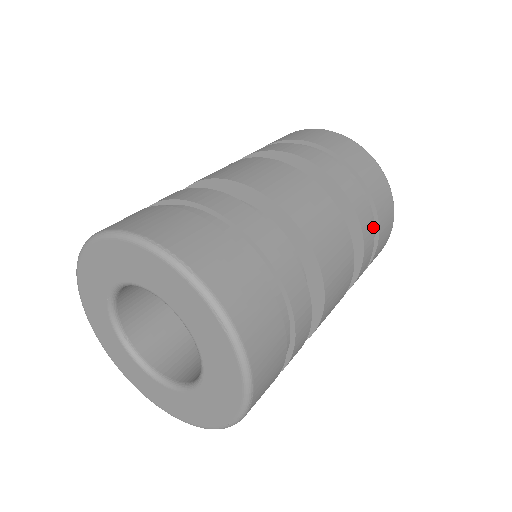
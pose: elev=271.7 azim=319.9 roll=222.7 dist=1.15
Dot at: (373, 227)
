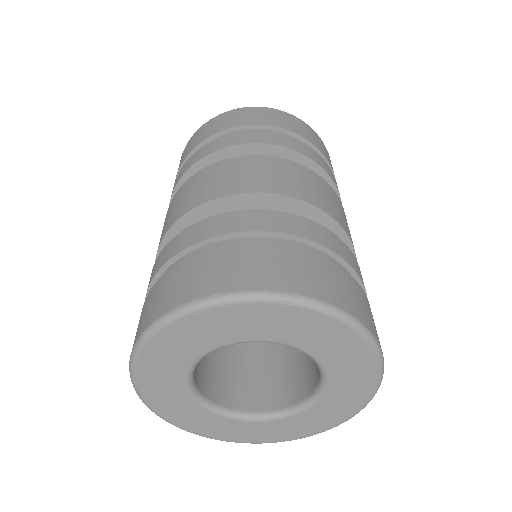
Dot at: (308, 147)
